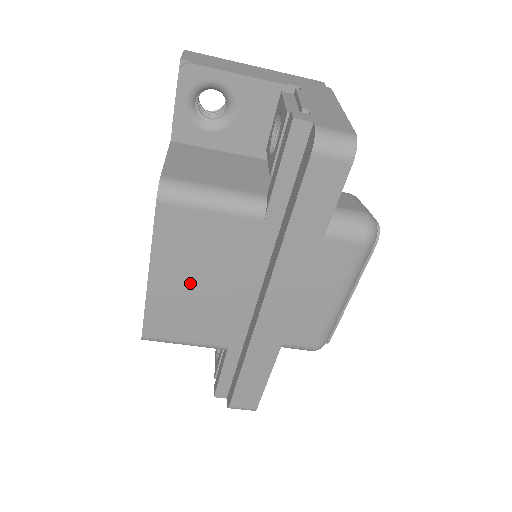
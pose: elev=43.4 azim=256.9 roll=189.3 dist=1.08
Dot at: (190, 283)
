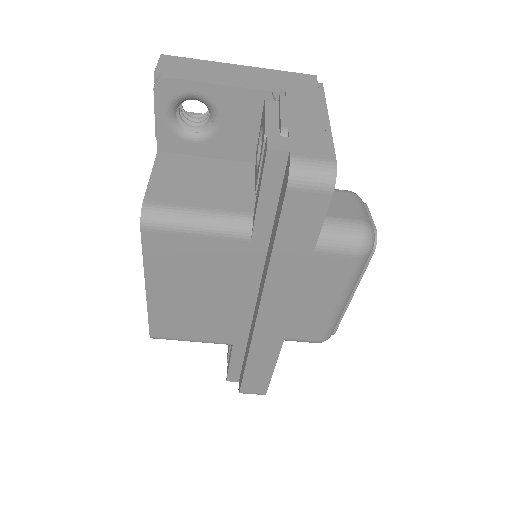
Dot at: (187, 294)
